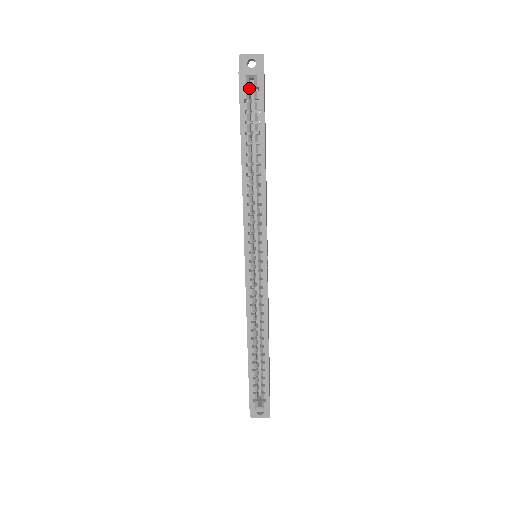
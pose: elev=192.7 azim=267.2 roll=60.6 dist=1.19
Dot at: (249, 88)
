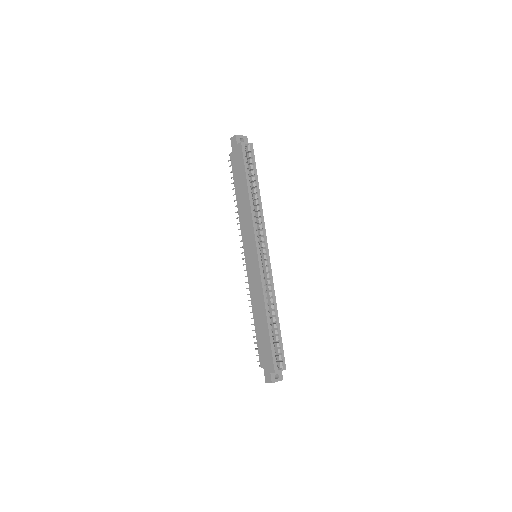
Dot at: occluded
